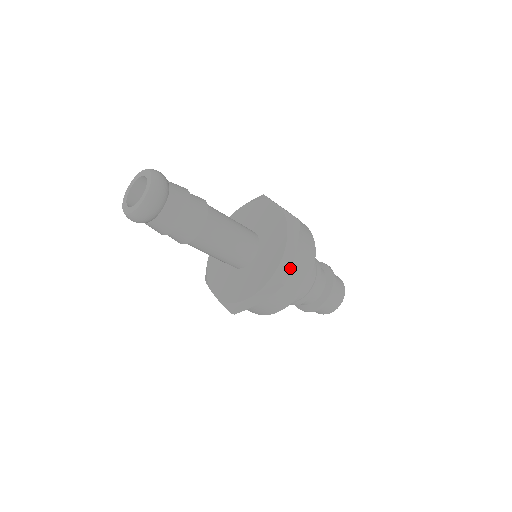
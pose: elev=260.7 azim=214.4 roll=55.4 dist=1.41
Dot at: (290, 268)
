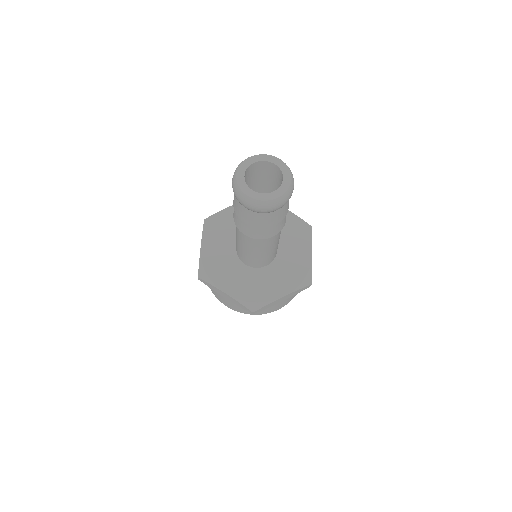
Dot at: occluded
